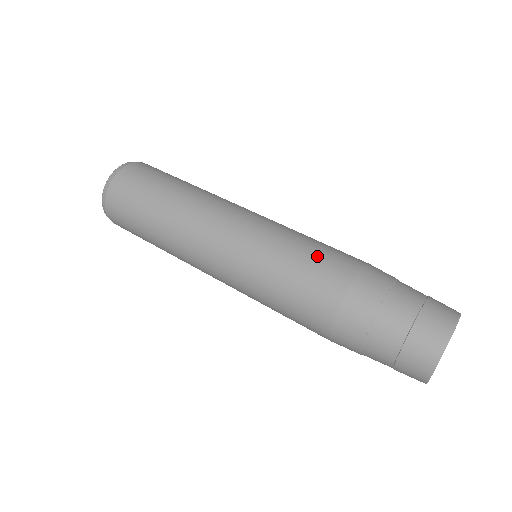
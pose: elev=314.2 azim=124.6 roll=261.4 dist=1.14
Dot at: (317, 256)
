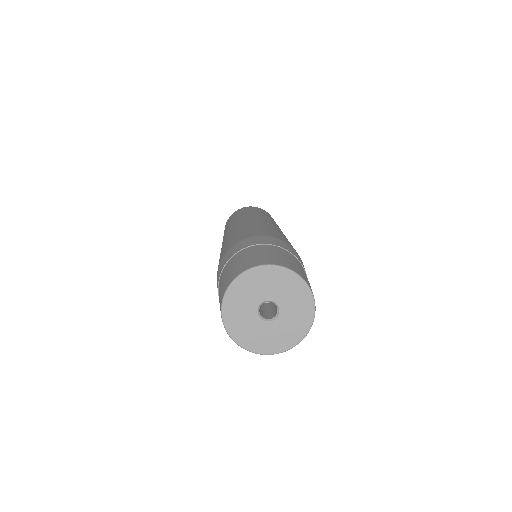
Dot at: (252, 230)
